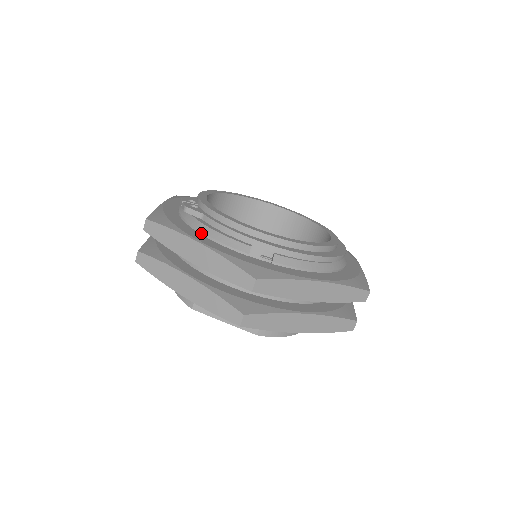
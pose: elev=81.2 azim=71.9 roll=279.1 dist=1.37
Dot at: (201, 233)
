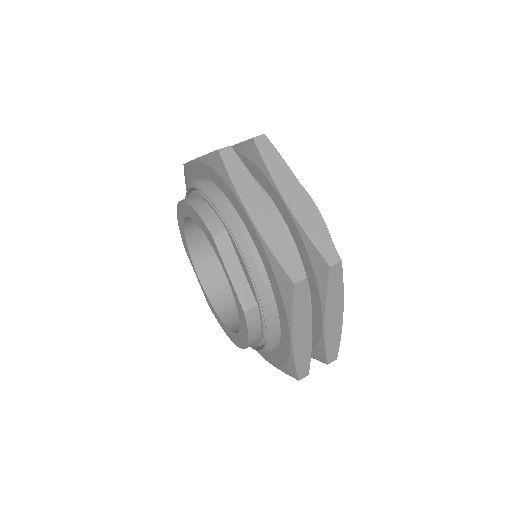
Dot at: occluded
